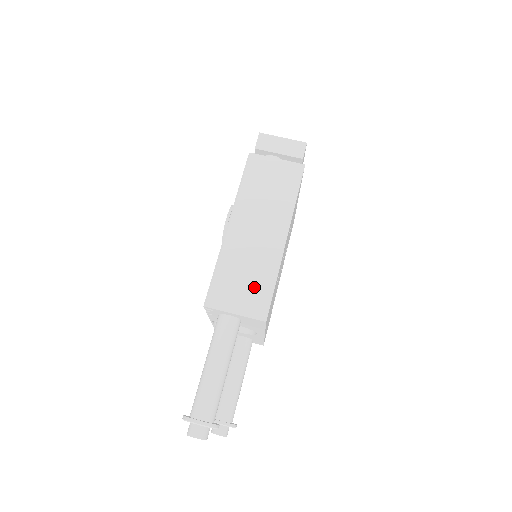
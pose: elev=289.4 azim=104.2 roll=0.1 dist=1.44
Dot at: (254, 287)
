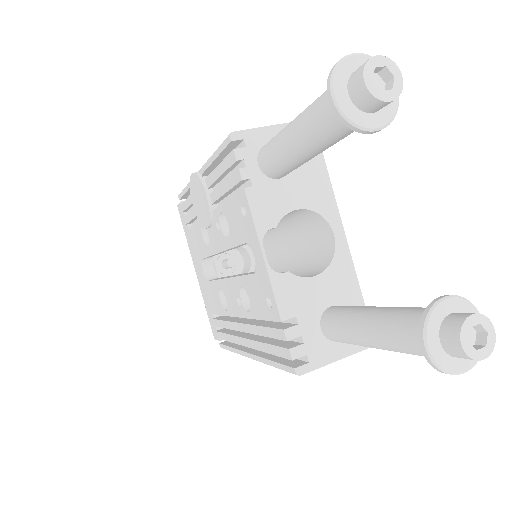
Dot at: occluded
